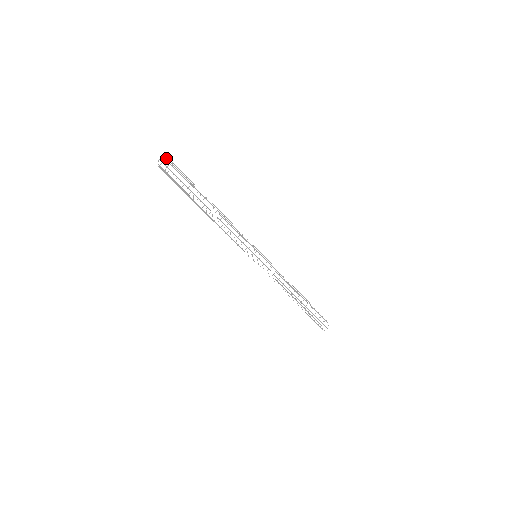
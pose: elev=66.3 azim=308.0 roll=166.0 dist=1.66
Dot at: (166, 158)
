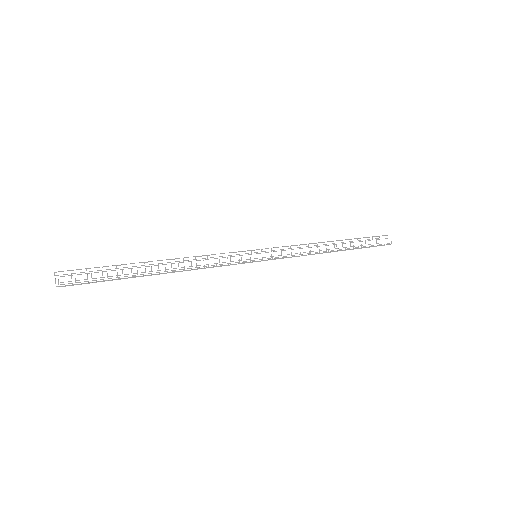
Dot at: occluded
